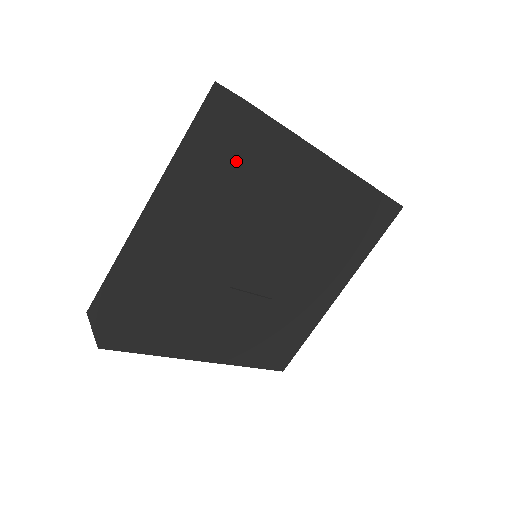
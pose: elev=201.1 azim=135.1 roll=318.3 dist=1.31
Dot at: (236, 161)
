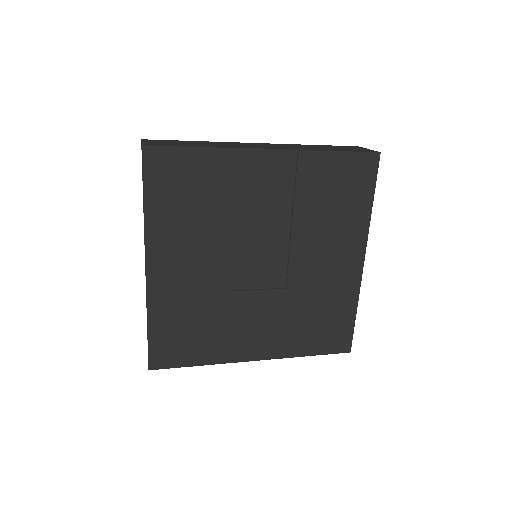
Dot at: (168, 191)
